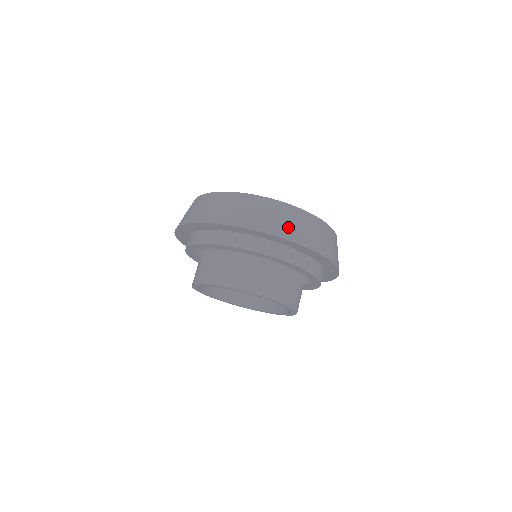
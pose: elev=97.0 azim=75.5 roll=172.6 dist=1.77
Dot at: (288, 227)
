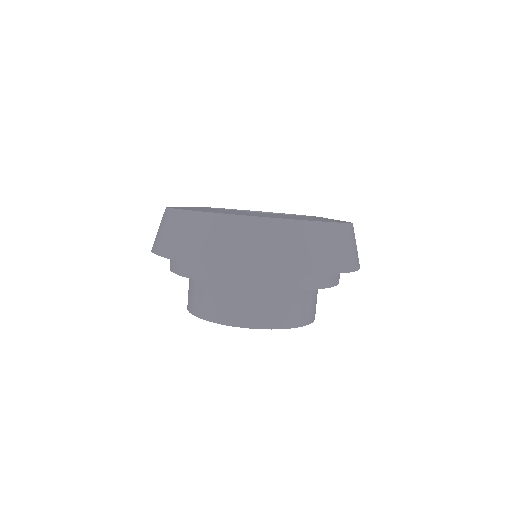
Dot at: (291, 254)
